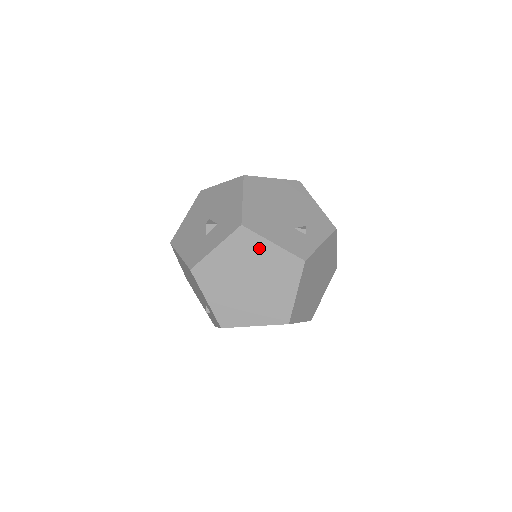
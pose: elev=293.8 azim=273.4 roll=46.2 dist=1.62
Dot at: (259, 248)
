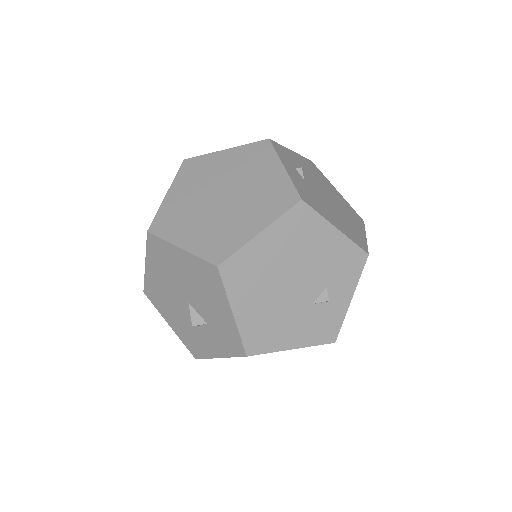
Dot at: occluded
